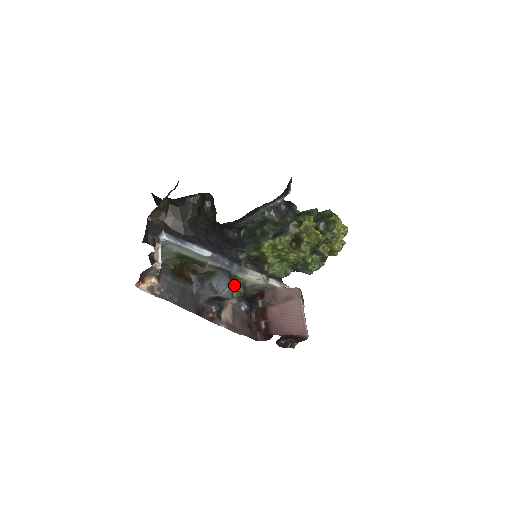
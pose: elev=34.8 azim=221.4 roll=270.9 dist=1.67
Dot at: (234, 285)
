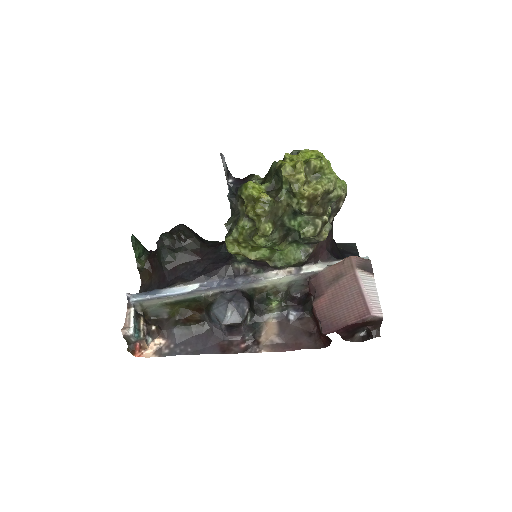
Dot at: (244, 302)
